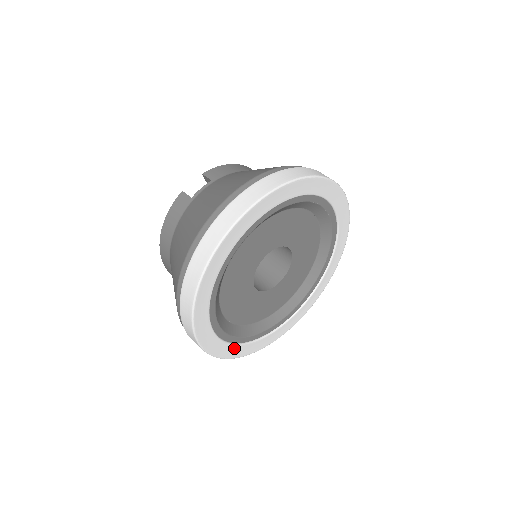
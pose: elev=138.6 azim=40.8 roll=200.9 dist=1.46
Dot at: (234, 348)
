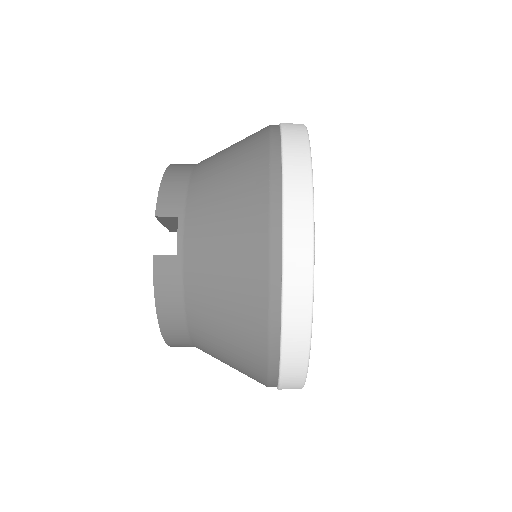
Dot at: occluded
